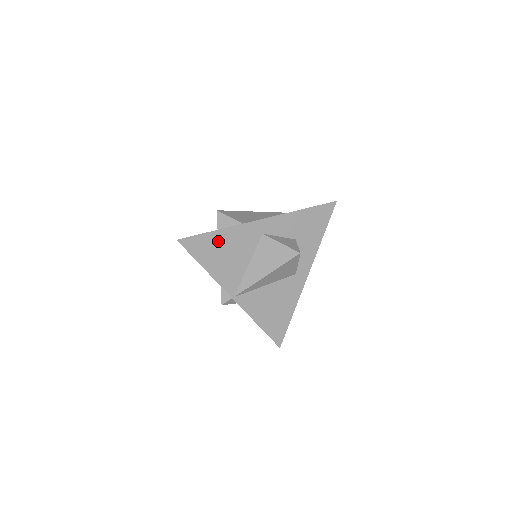
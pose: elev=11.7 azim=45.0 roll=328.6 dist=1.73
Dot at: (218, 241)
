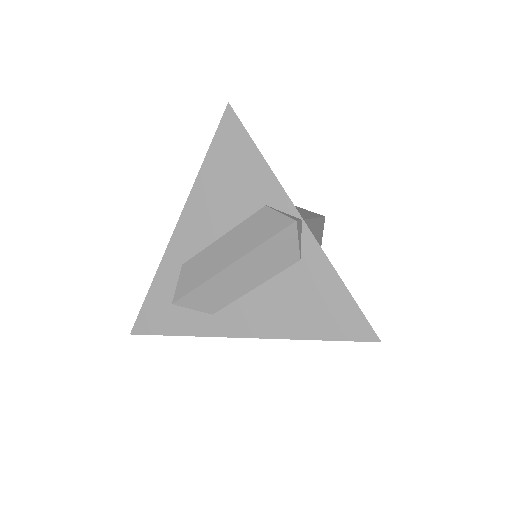
Dot at: occluded
